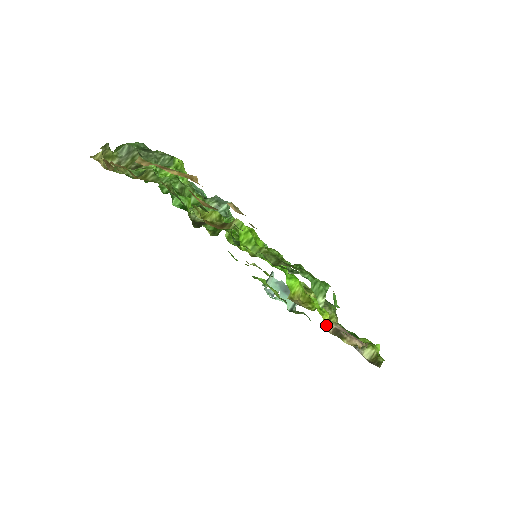
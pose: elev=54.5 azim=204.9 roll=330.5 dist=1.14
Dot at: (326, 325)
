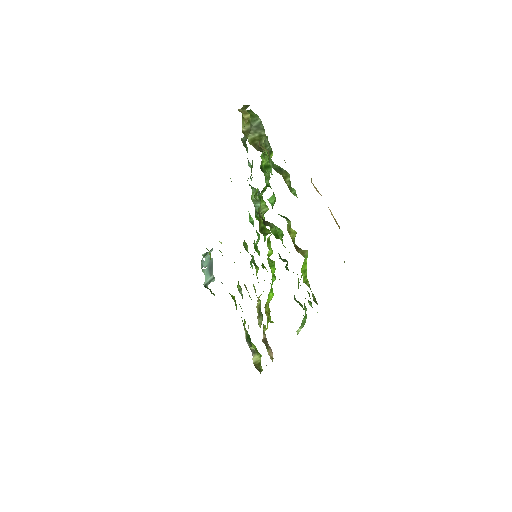
Dot at: (263, 333)
